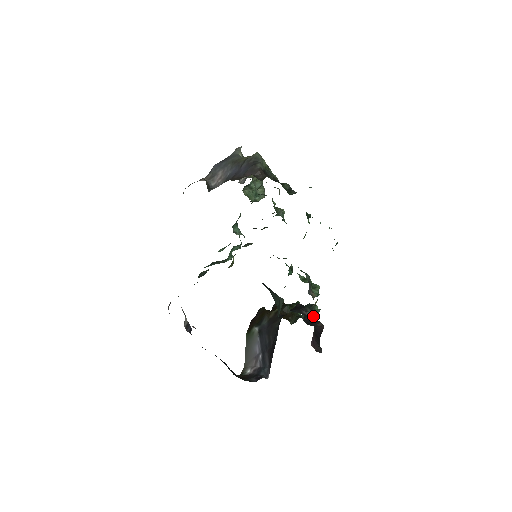
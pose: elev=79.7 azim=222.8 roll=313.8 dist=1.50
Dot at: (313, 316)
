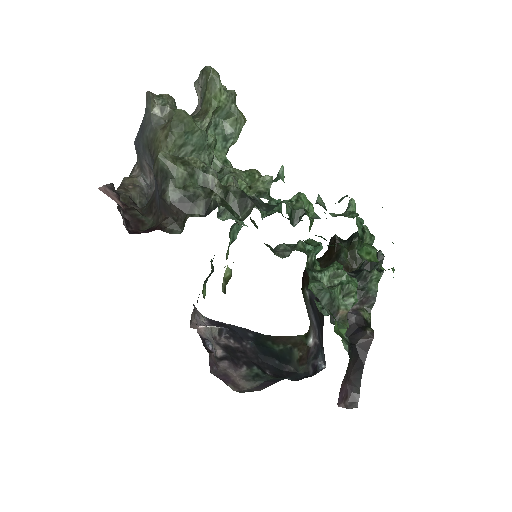
Dot at: (367, 299)
